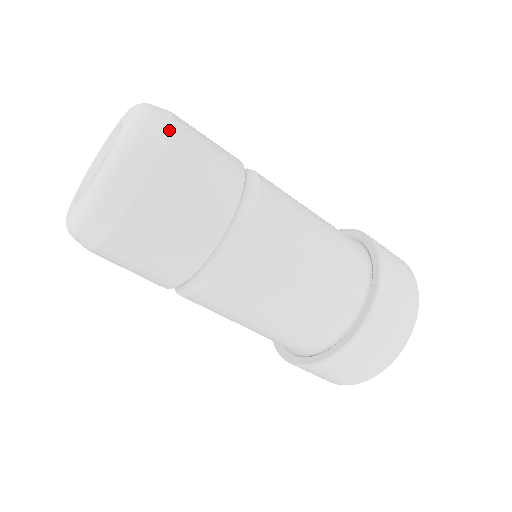
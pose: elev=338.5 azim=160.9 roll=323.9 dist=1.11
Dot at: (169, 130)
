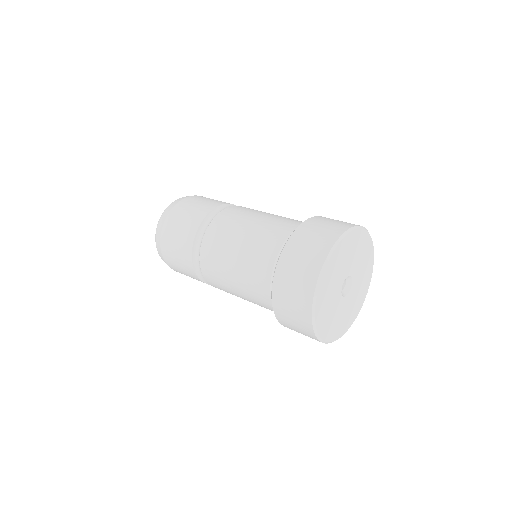
Dot at: (171, 209)
